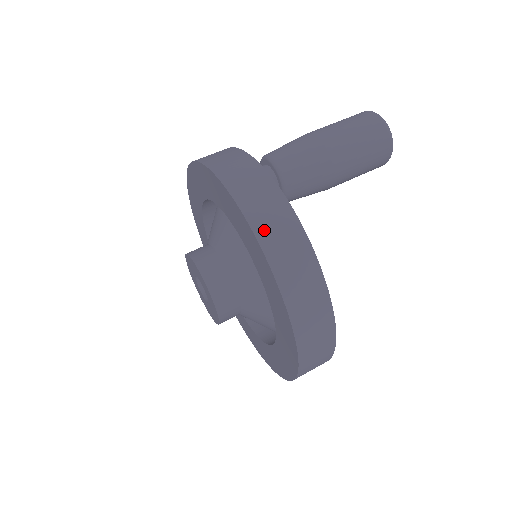
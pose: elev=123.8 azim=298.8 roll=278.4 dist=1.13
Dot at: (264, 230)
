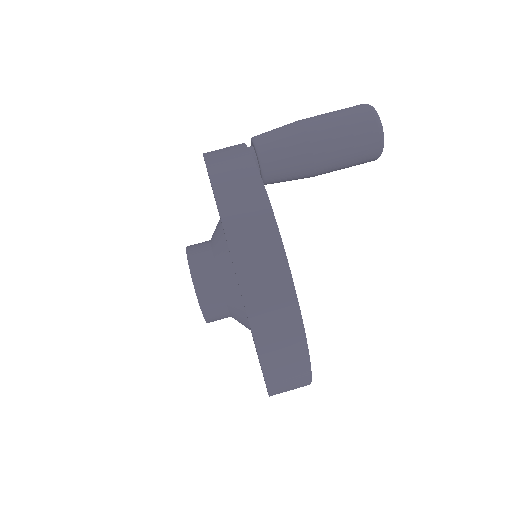
Dot at: (218, 168)
